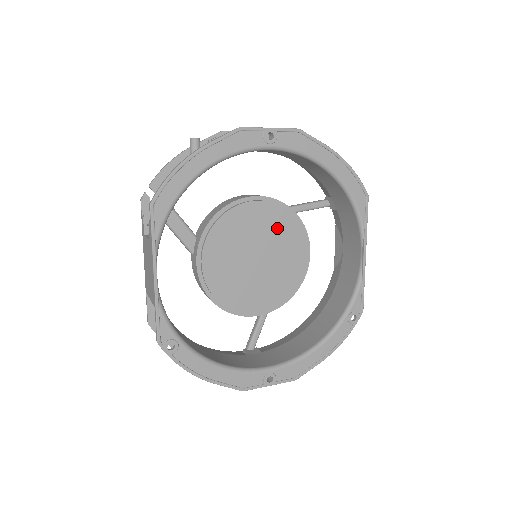
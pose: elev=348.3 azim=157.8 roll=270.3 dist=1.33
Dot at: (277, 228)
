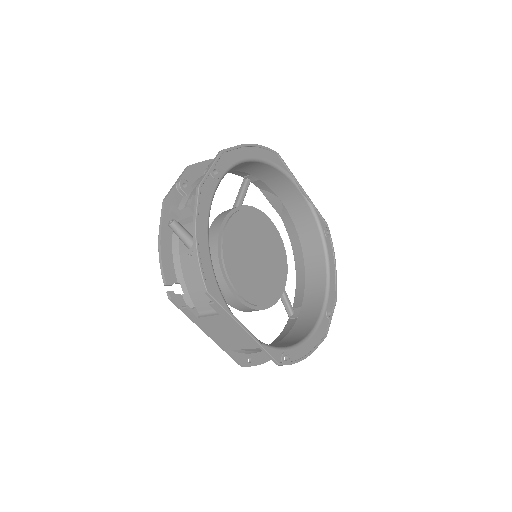
Dot at: (249, 226)
